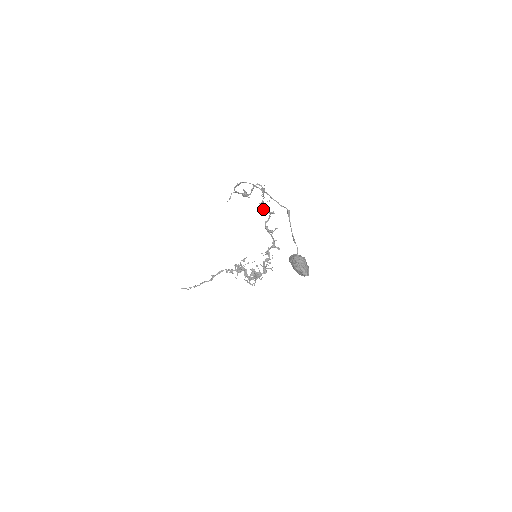
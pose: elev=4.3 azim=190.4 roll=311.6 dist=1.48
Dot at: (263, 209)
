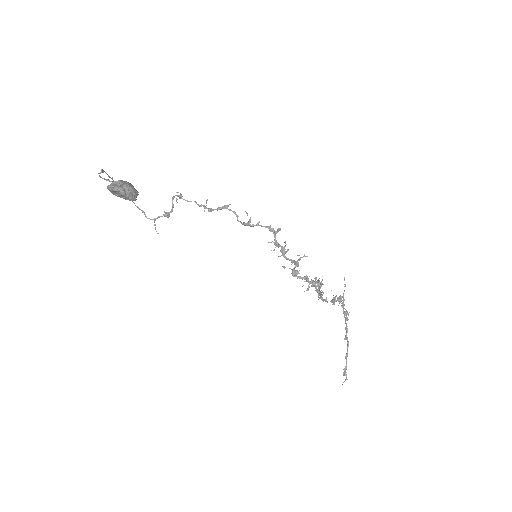
Dot at: (210, 211)
